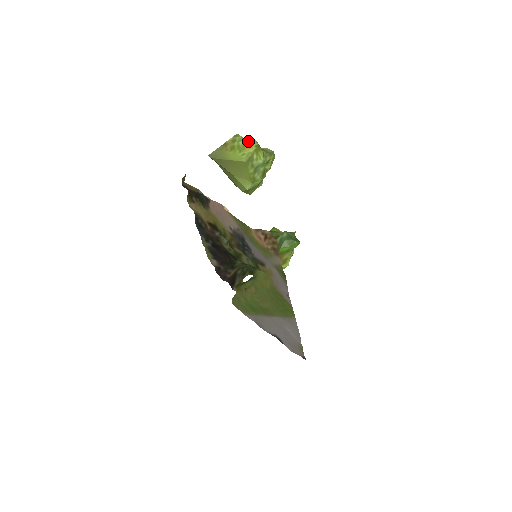
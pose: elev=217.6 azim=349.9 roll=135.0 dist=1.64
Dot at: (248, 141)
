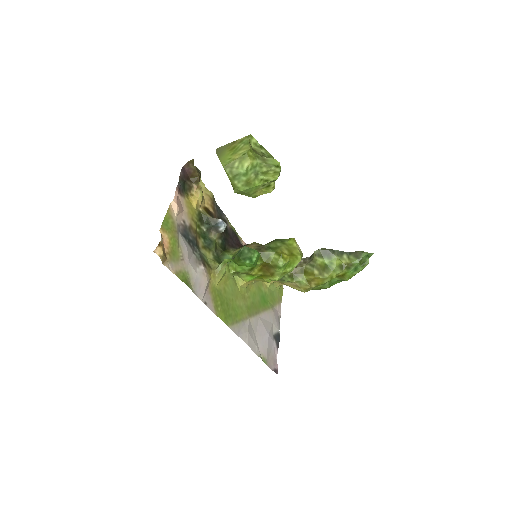
Dot at: (246, 146)
